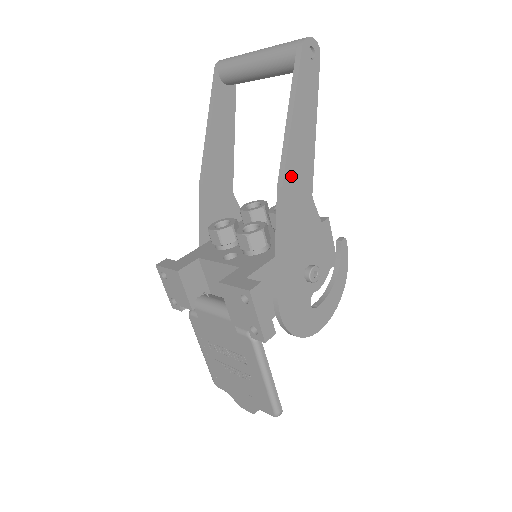
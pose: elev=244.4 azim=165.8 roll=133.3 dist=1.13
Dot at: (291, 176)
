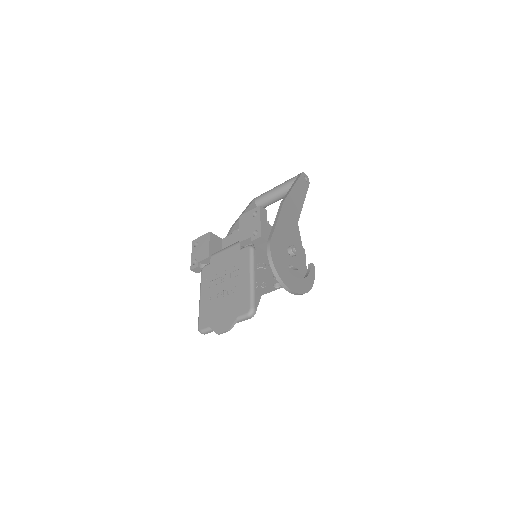
Dot at: (289, 203)
